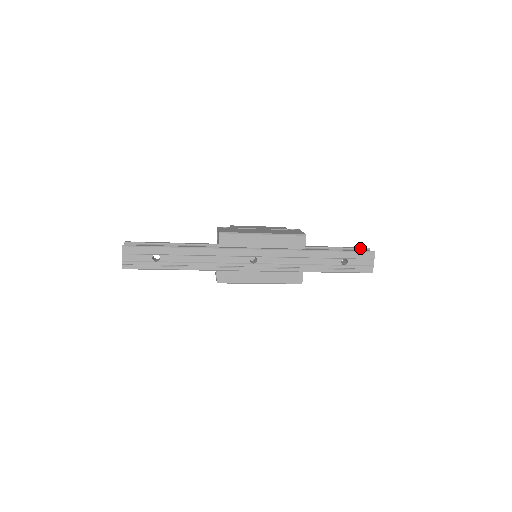
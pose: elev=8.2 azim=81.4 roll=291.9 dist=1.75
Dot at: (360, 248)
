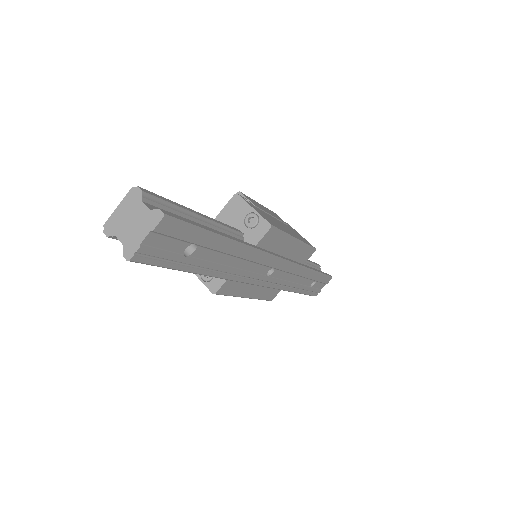
Dot at: (317, 265)
